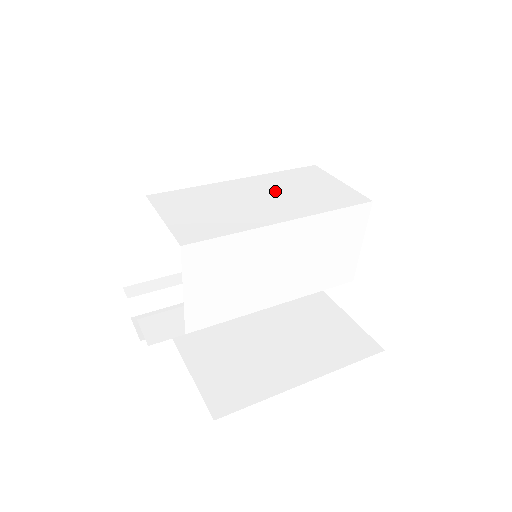
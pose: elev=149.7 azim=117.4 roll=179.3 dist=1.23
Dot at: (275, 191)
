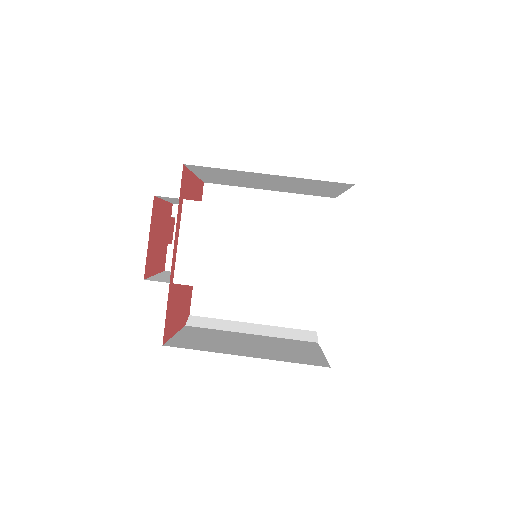
Dot at: (278, 247)
